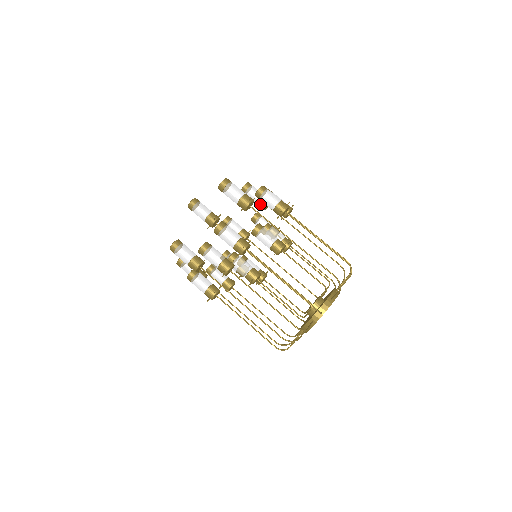
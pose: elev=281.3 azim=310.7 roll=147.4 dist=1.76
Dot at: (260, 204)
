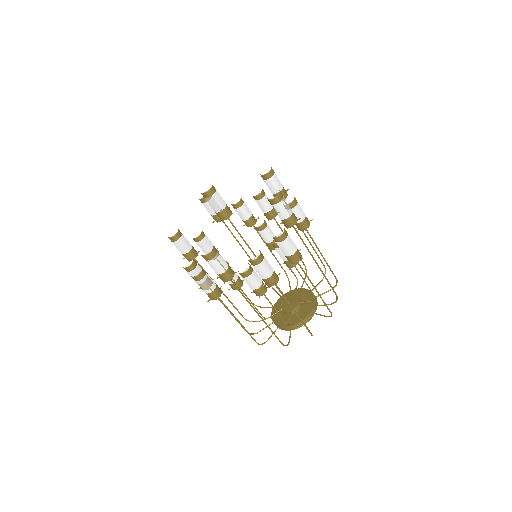
Dot at: (281, 220)
